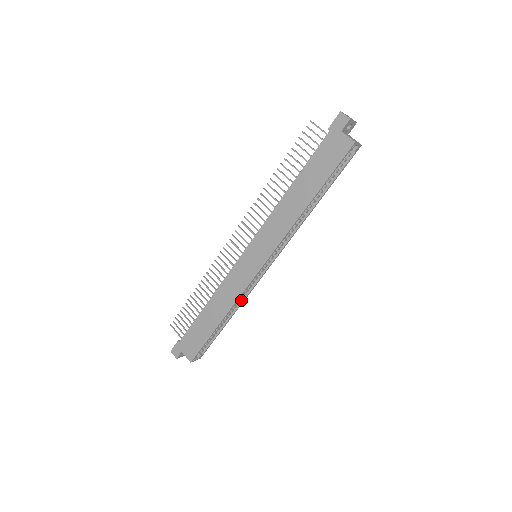
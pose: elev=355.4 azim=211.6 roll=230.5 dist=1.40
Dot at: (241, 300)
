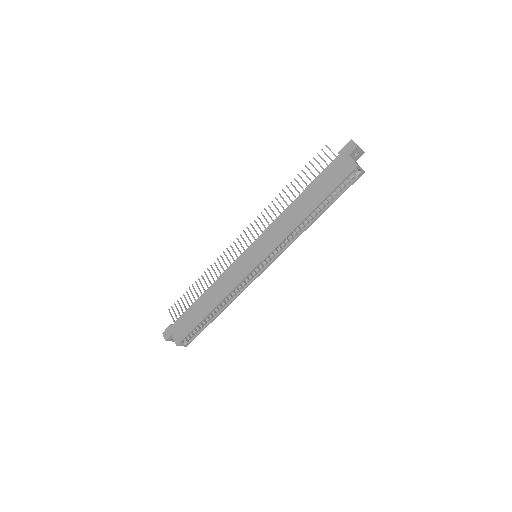
Dot at: (235, 296)
